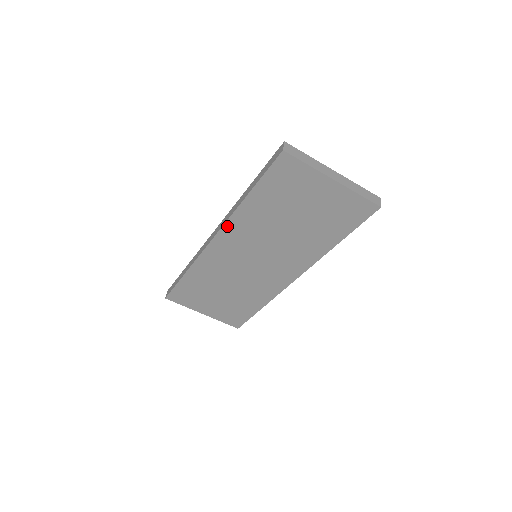
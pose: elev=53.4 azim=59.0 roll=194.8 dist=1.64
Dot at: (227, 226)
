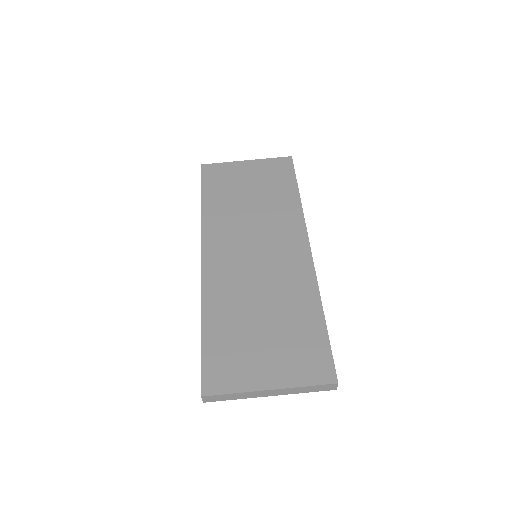
Dot at: (204, 235)
